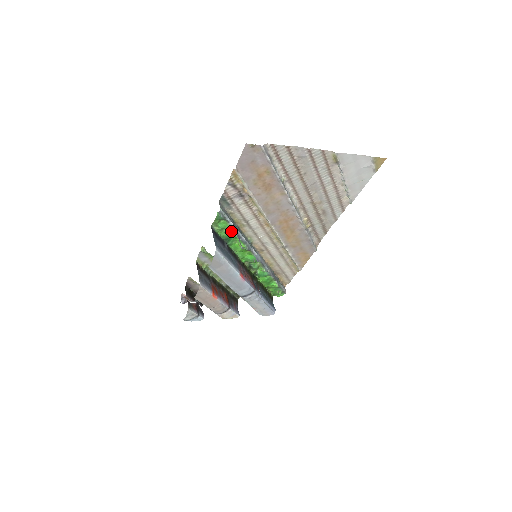
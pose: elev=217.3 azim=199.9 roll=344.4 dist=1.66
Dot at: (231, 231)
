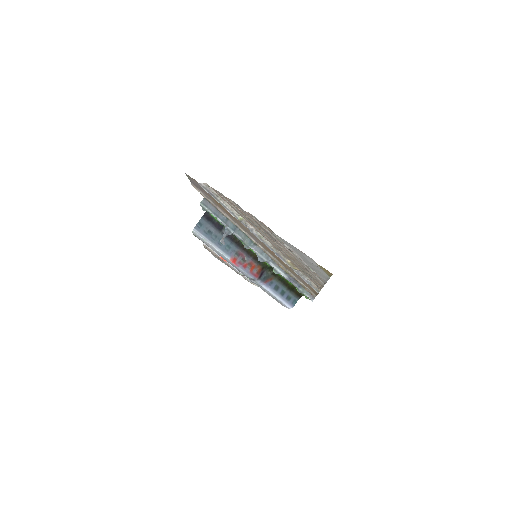
Dot at: occluded
